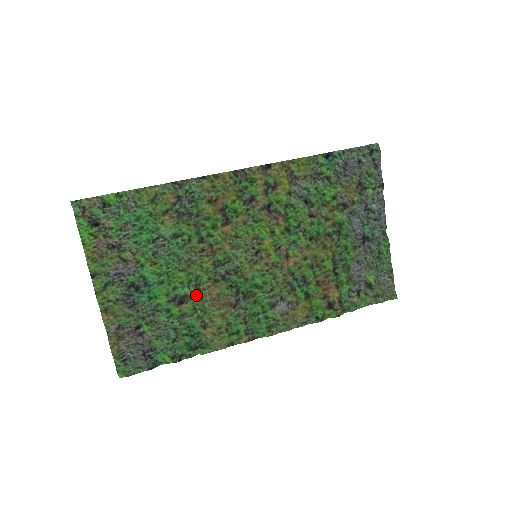
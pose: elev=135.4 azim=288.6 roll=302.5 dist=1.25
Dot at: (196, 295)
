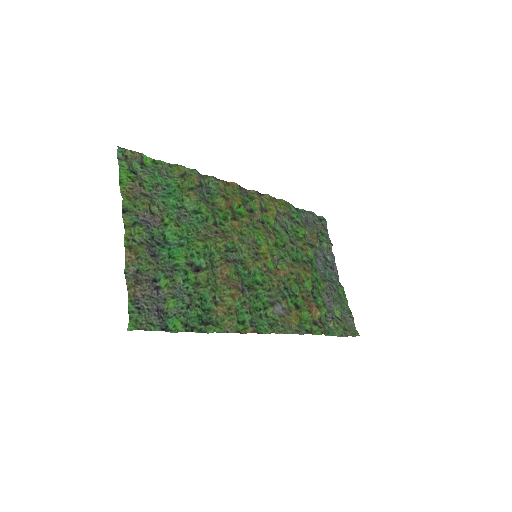
Dot at: (211, 268)
